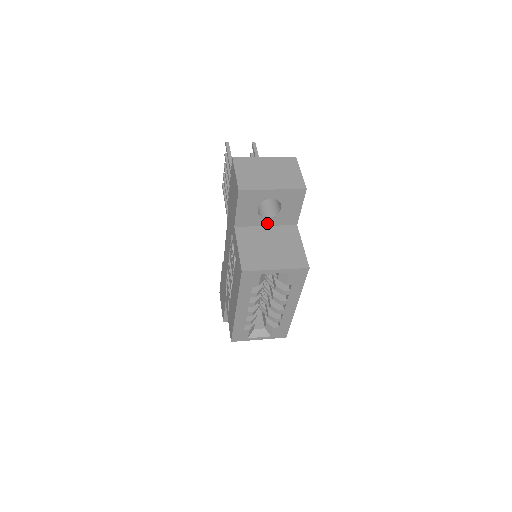
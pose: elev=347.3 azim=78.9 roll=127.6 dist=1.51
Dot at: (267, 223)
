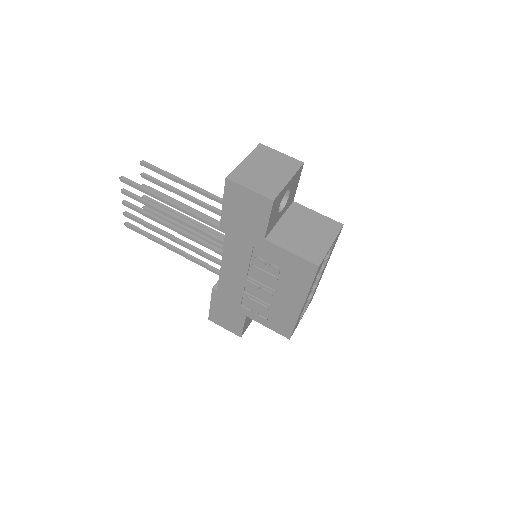
Dot at: (280, 216)
